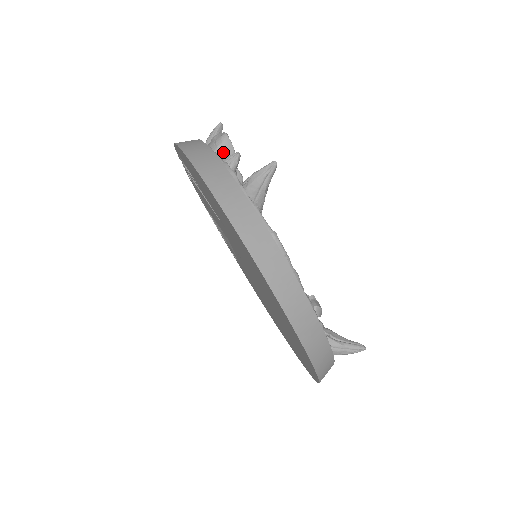
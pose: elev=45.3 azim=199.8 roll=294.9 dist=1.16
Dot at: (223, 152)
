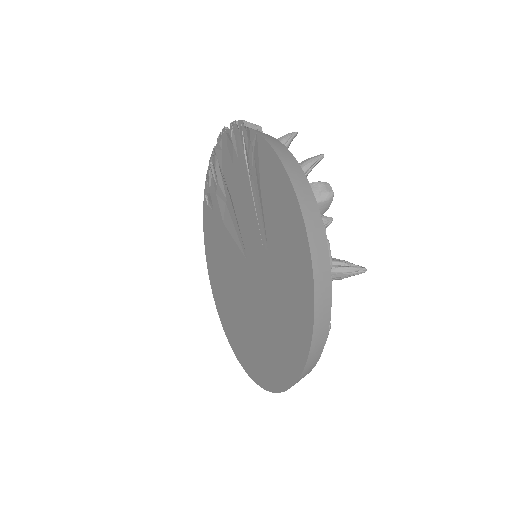
Dot at: (320, 207)
